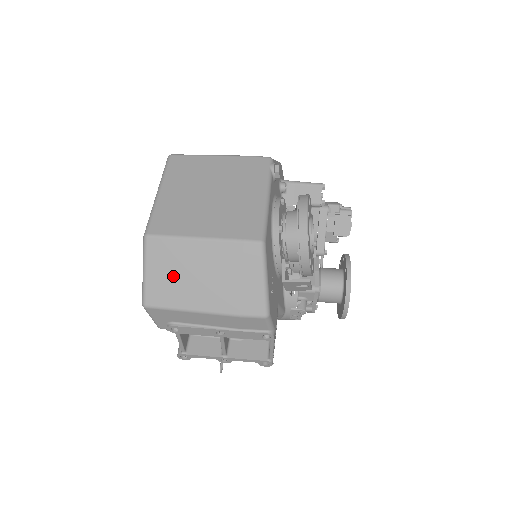
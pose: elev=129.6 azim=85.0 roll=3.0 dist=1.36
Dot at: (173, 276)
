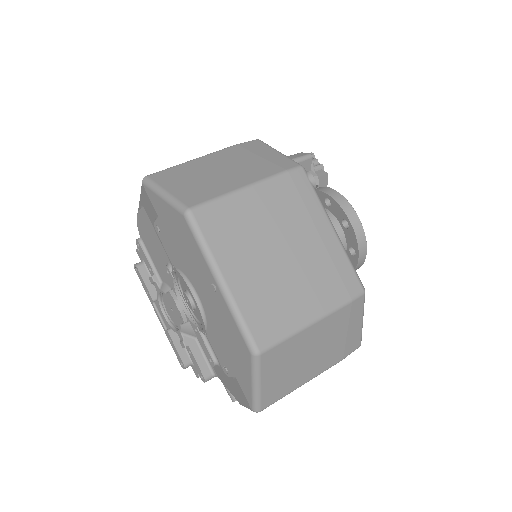
Dot at: (288, 370)
